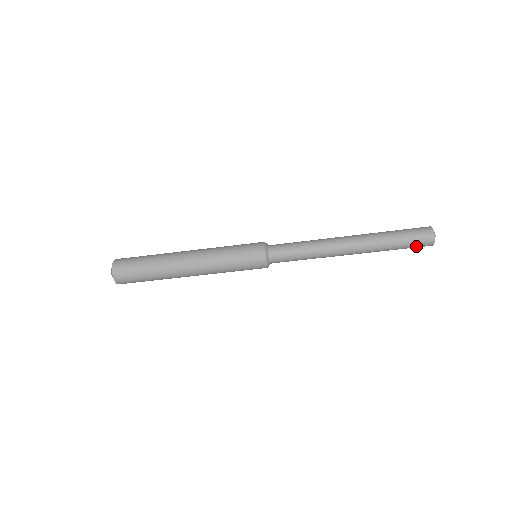
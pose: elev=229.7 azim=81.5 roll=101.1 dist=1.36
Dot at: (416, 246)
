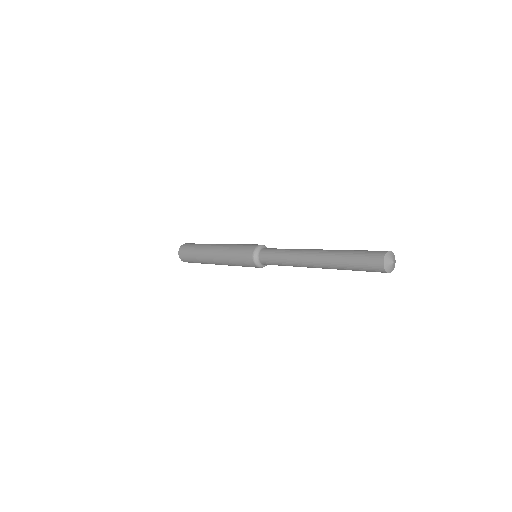
Dot at: occluded
